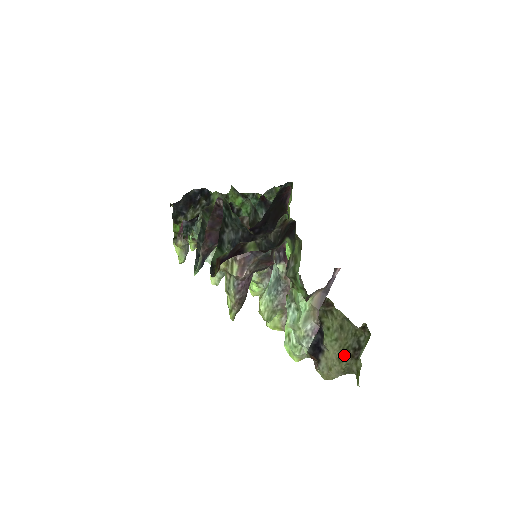
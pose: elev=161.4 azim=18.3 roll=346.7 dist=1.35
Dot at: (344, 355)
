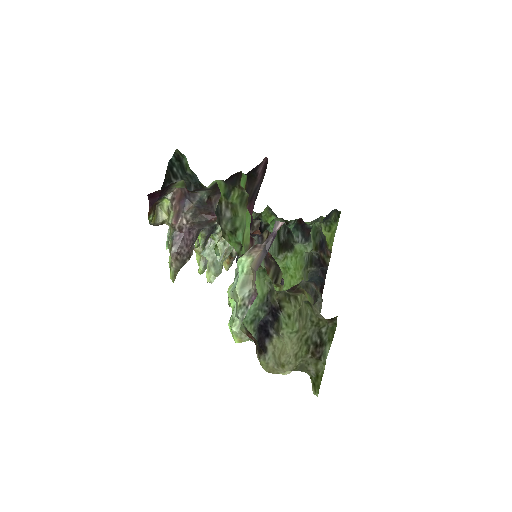
Dot at: (303, 351)
